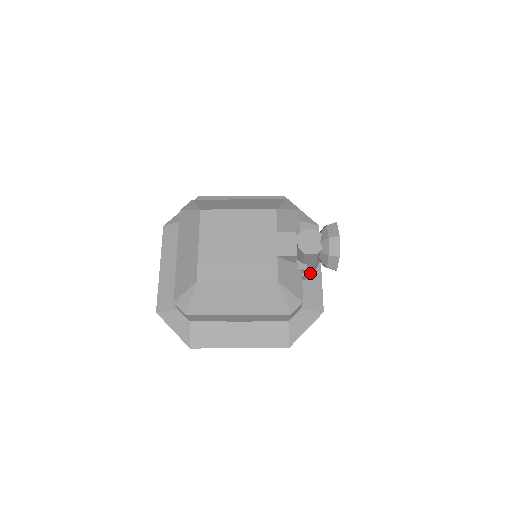
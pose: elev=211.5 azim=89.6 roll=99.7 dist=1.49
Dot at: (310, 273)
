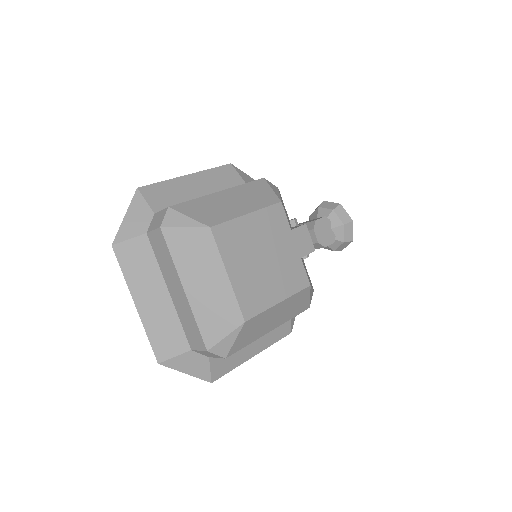
Dot at: occluded
